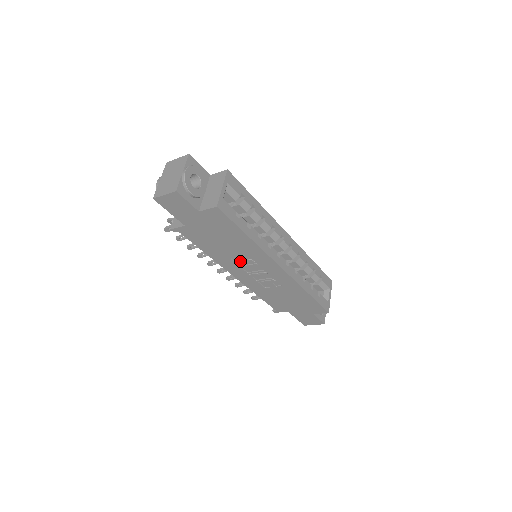
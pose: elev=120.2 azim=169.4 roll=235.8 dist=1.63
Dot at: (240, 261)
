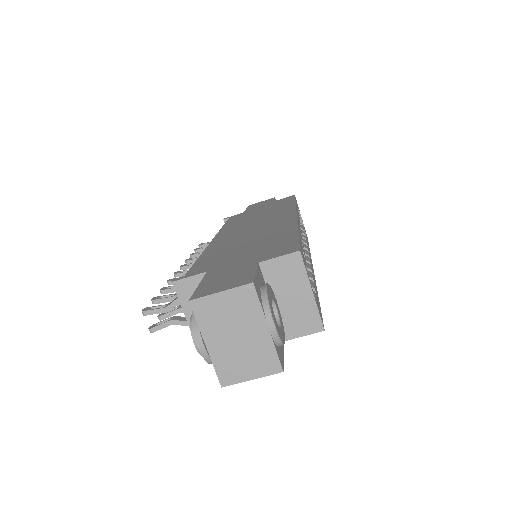
Dot at: occluded
